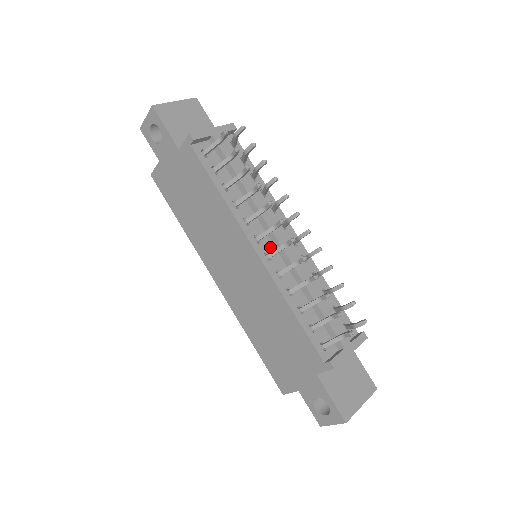
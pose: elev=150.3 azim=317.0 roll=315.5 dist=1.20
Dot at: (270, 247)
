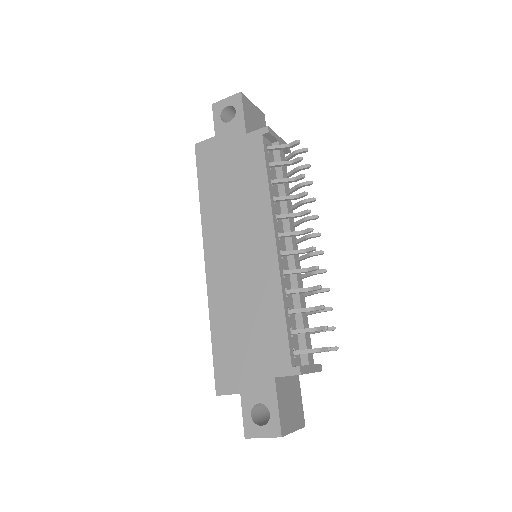
Dot at: (284, 249)
